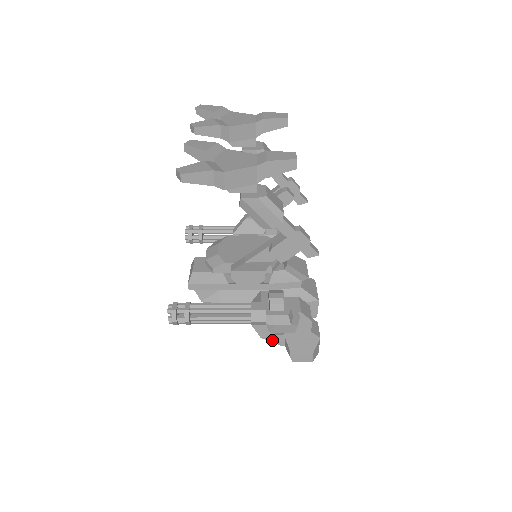
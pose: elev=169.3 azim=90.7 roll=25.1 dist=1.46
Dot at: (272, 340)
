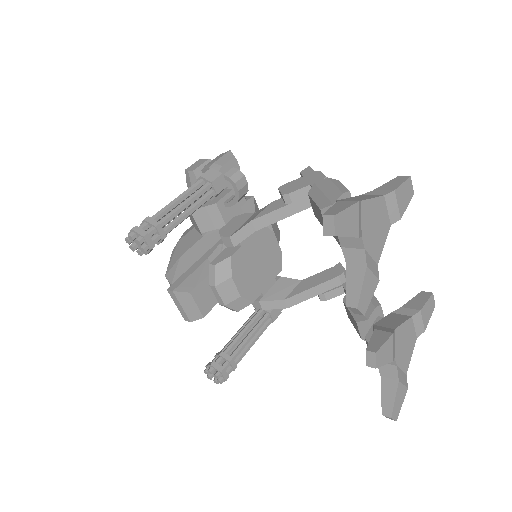
Dot at: occluded
